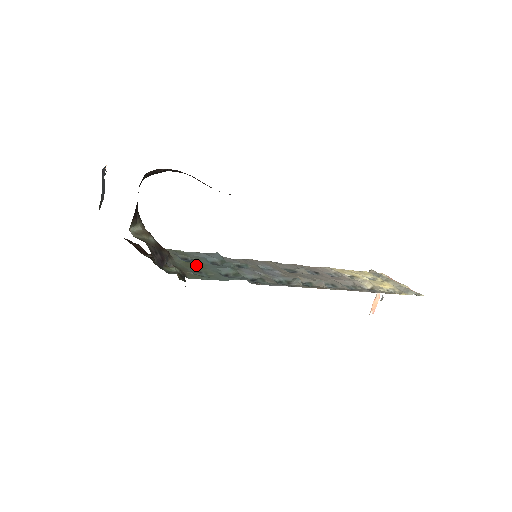
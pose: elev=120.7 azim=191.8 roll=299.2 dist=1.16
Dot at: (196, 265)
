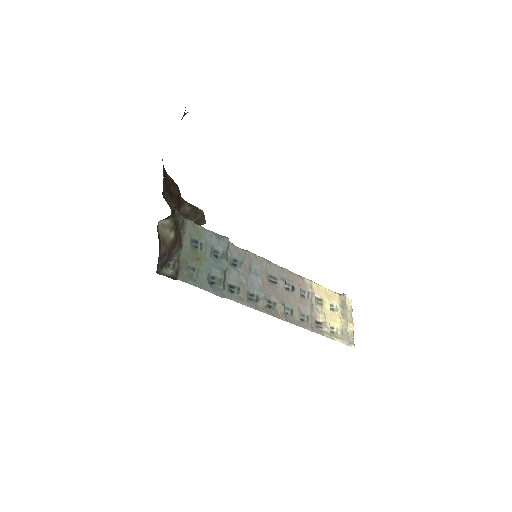
Dot at: (198, 257)
